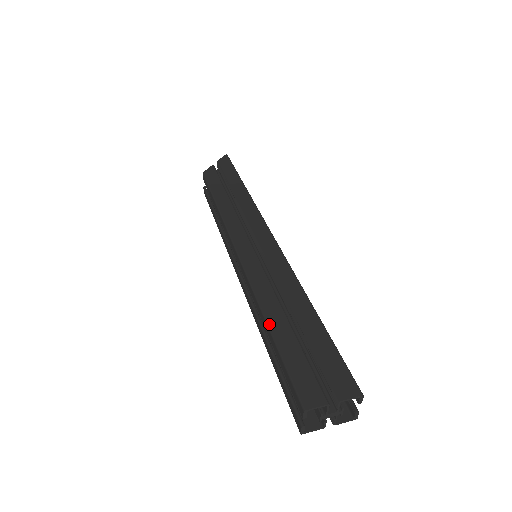
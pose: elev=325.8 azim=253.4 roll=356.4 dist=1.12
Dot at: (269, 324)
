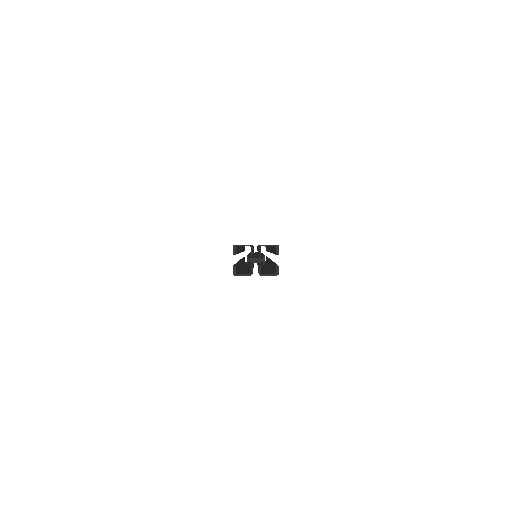
Dot at: occluded
